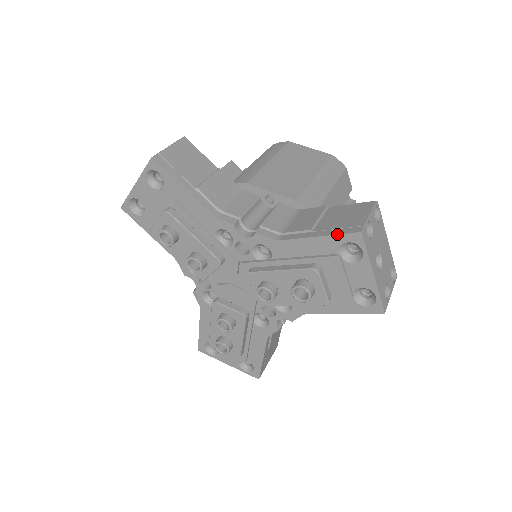
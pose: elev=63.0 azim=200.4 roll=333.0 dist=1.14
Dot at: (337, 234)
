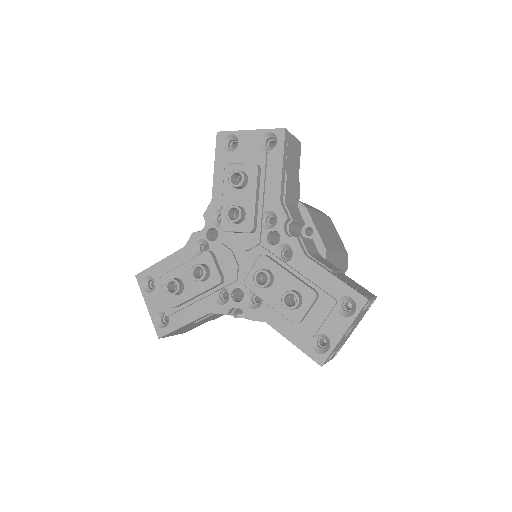
Dot at: (351, 287)
